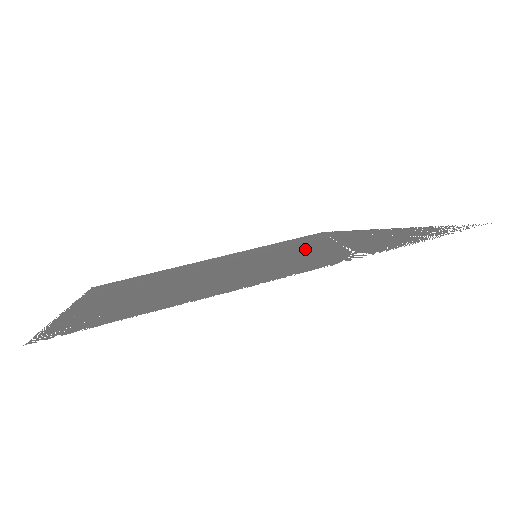
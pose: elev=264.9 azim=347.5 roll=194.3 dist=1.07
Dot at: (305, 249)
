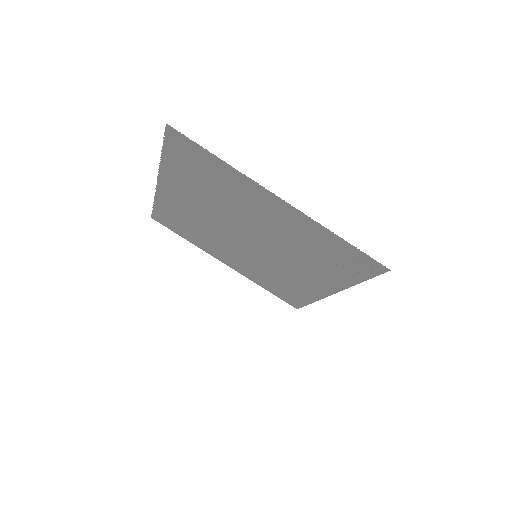
Dot at: (287, 258)
